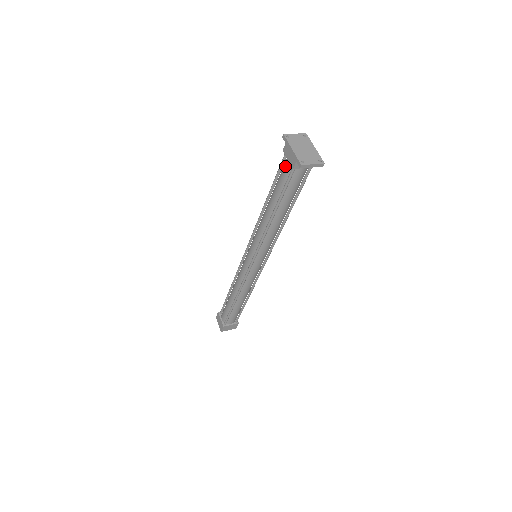
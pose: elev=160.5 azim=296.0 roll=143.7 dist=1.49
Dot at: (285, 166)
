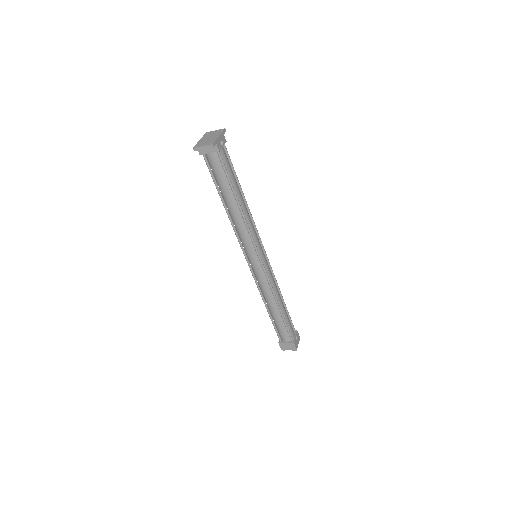
Dot at: occluded
